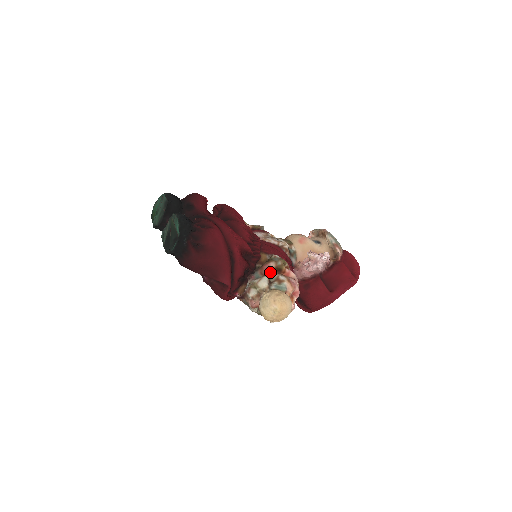
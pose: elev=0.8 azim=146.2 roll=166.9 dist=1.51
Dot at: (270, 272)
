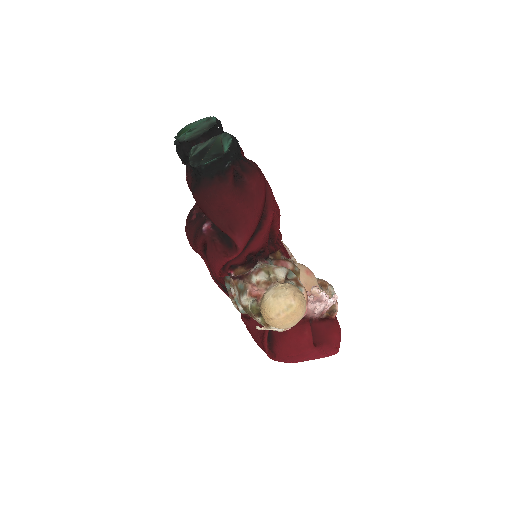
Dot at: occluded
